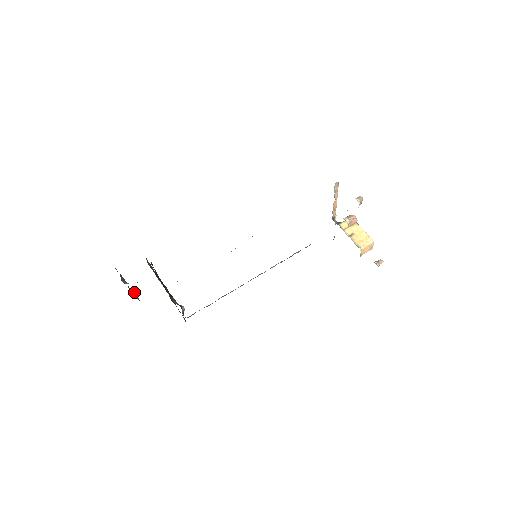
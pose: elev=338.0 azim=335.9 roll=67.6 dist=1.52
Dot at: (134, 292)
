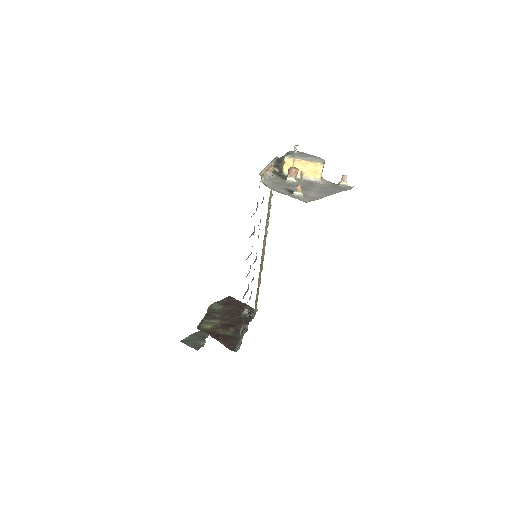
Dot at: occluded
